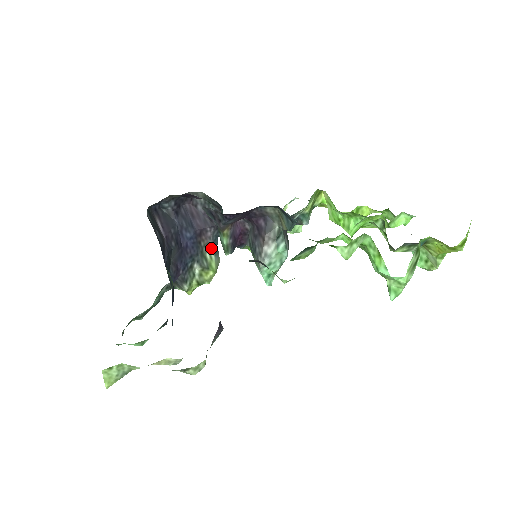
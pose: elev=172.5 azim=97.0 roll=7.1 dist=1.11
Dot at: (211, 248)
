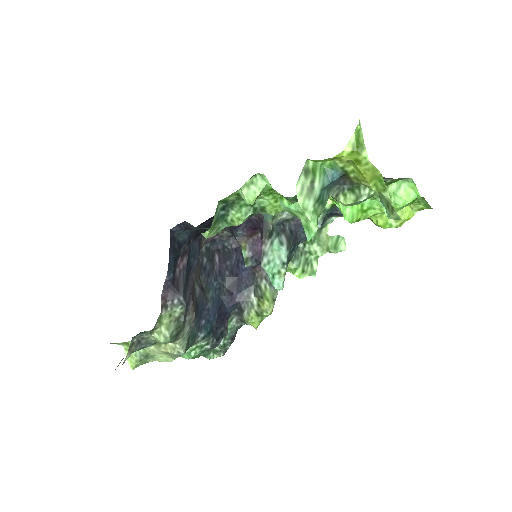
Dot at: (266, 279)
